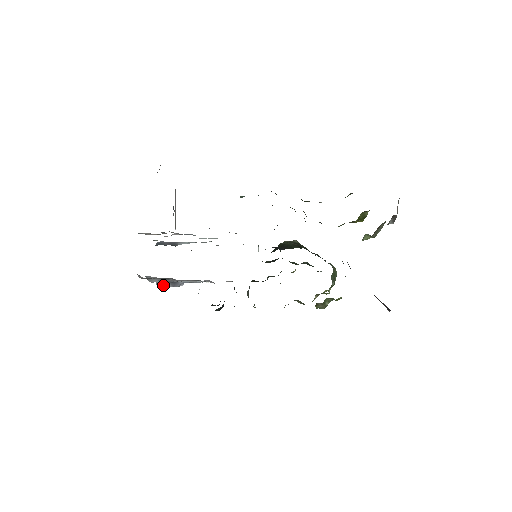
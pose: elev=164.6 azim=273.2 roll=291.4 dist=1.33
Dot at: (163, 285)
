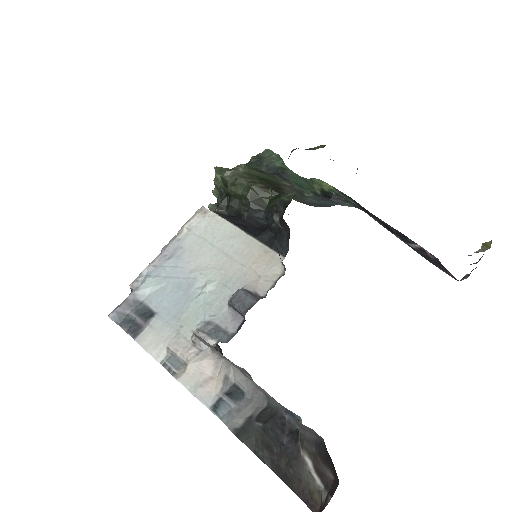
Dot at: occluded
